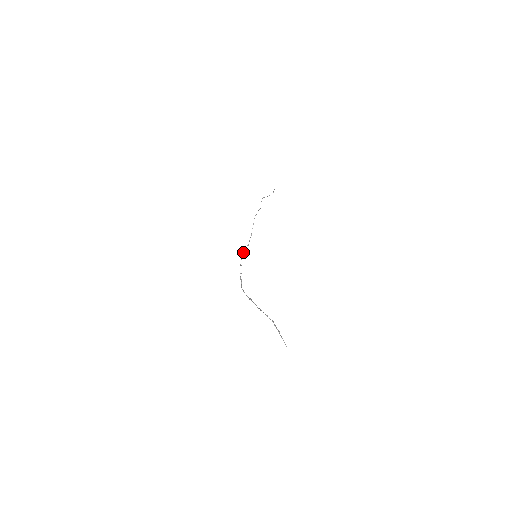
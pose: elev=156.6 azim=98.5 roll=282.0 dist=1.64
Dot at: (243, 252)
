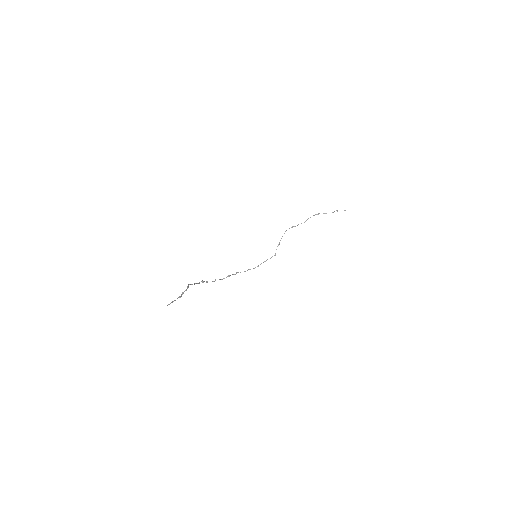
Dot at: (265, 261)
